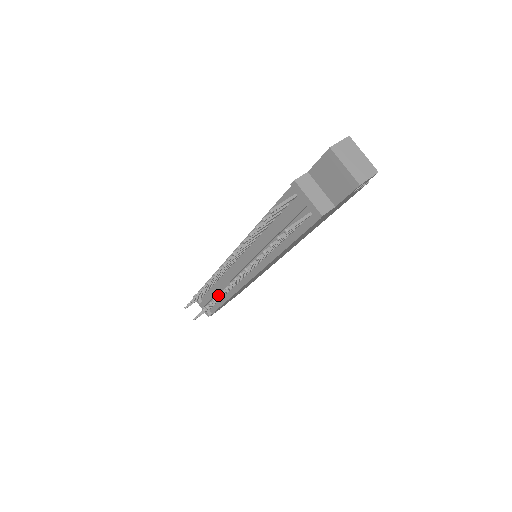
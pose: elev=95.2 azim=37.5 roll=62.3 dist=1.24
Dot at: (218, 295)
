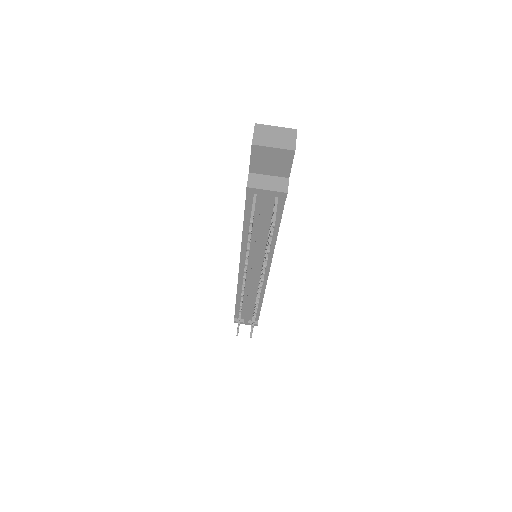
Dot at: (256, 307)
